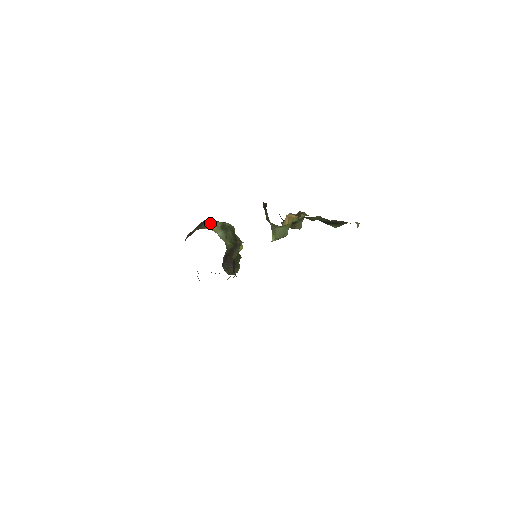
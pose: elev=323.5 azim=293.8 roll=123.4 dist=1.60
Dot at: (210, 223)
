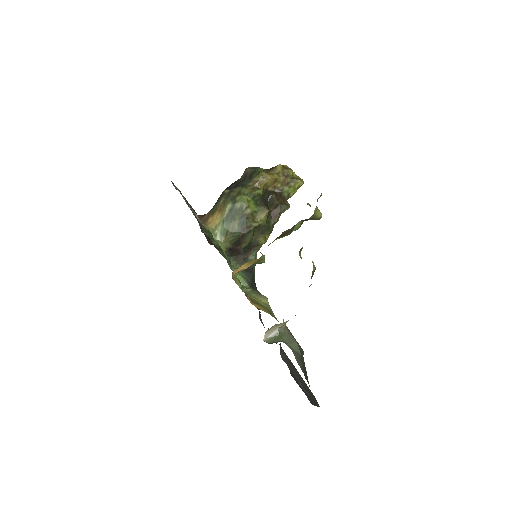
Dot at: (219, 207)
